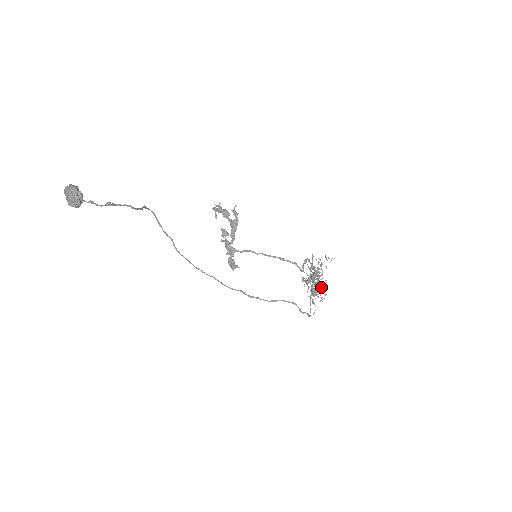
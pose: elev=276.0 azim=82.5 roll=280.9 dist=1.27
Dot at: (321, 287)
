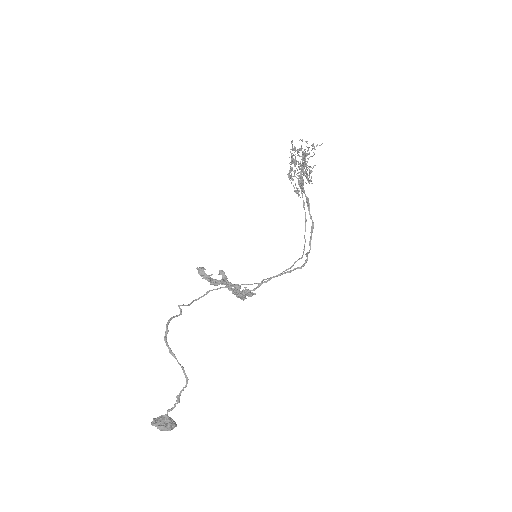
Dot at: (311, 177)
